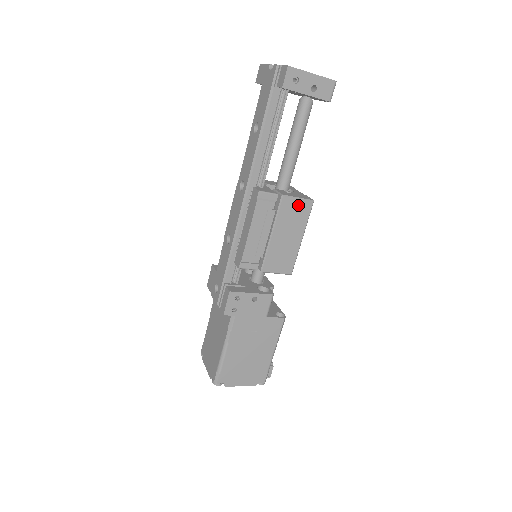
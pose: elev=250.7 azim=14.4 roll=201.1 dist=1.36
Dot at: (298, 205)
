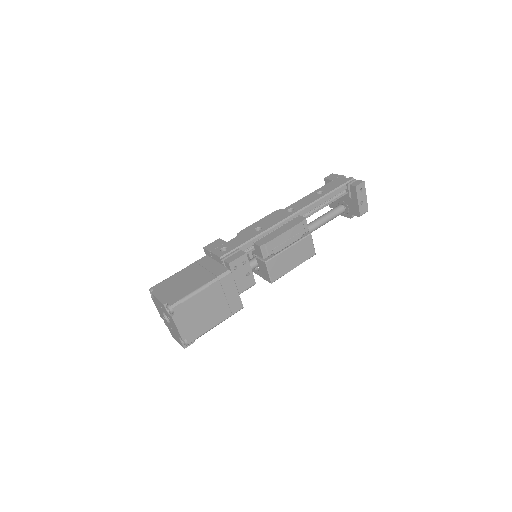
Dot at: (310, 247)
